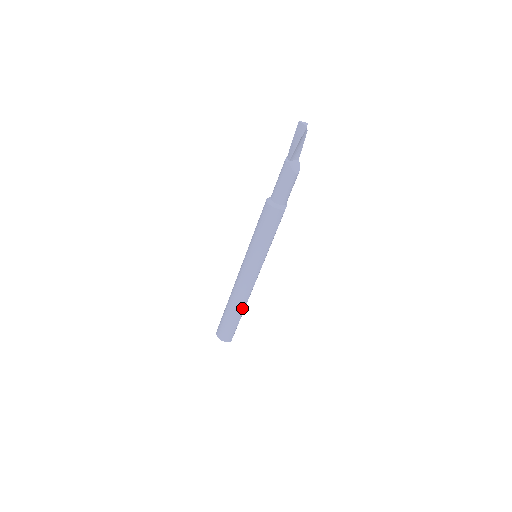
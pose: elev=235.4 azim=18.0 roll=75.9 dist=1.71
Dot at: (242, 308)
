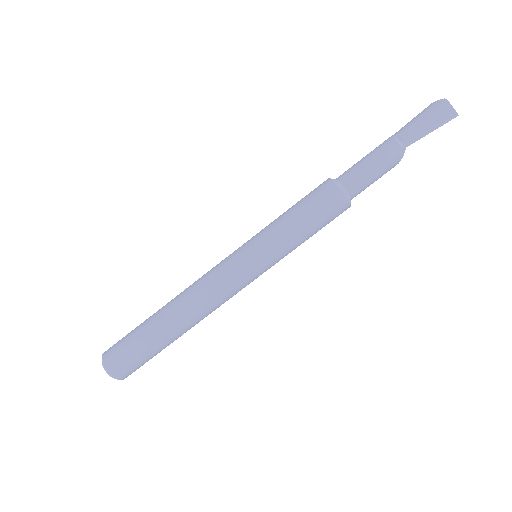
Dot at: occluded
